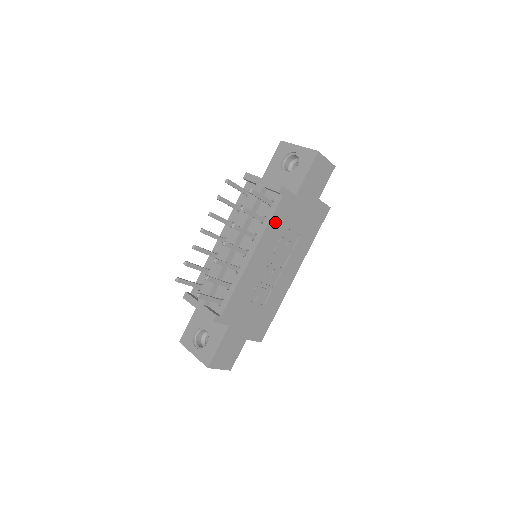
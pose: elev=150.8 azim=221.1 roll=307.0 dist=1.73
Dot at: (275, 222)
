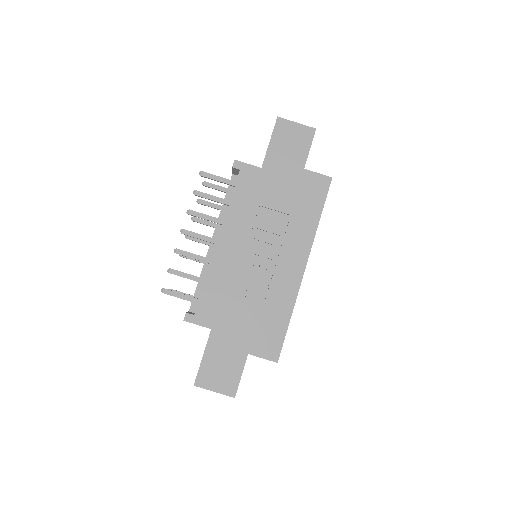
Dot at: (240, 200)
